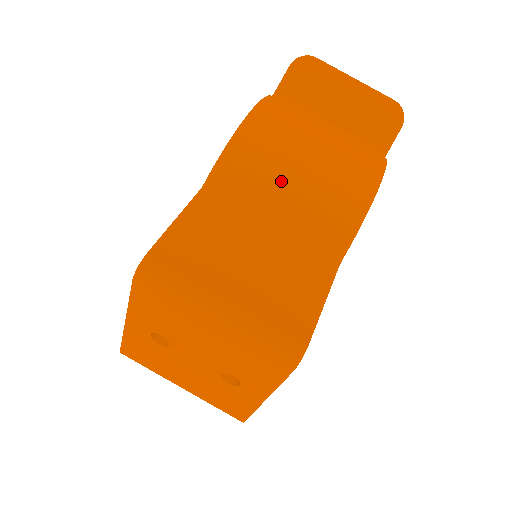
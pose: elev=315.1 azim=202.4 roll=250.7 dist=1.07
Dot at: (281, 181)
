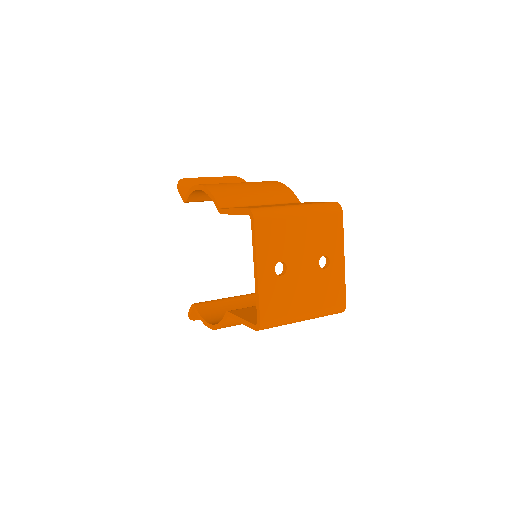
Dot at: (245, 191)
